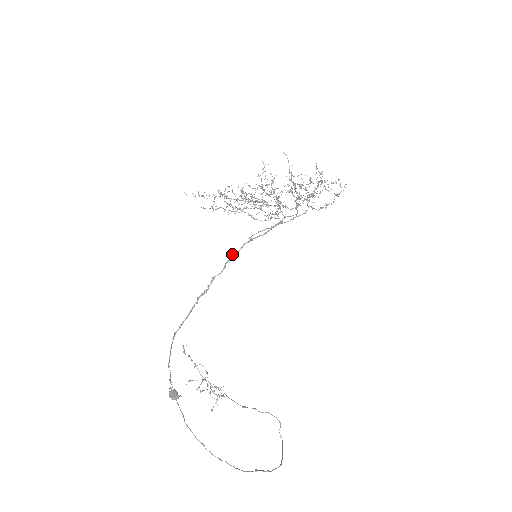
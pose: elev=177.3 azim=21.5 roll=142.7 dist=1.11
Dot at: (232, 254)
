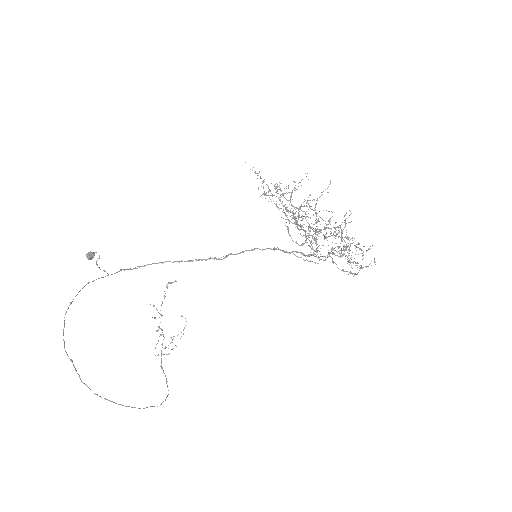
Dot at: (255, 248)
